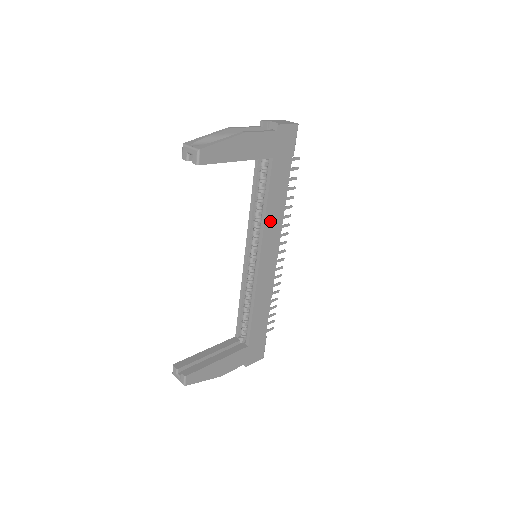
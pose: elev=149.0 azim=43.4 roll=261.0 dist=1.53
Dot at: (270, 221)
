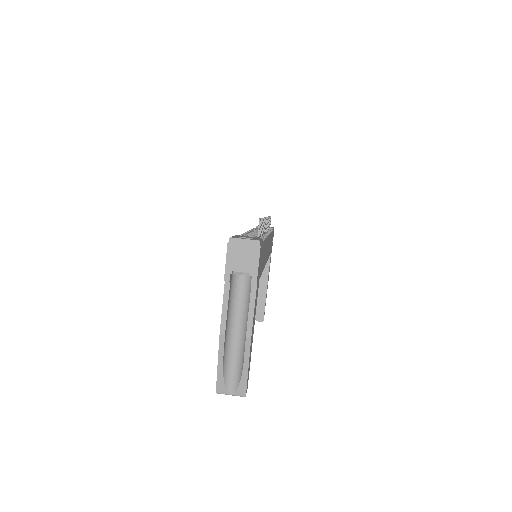
Dot at: occluded
